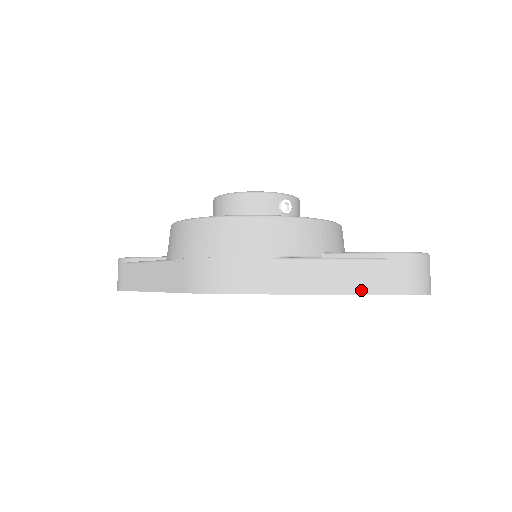
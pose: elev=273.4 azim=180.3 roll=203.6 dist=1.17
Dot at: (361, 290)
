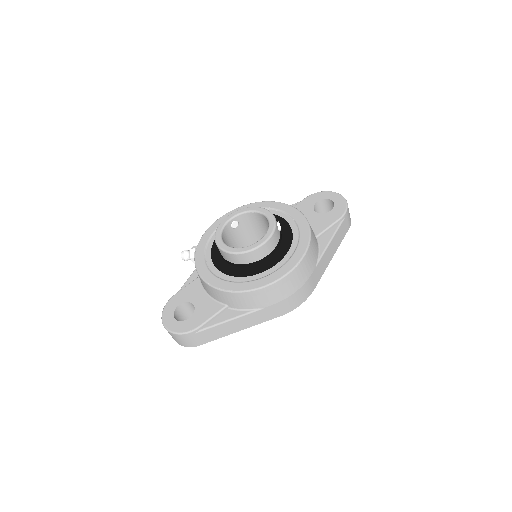
Dot at: (341, 241)
